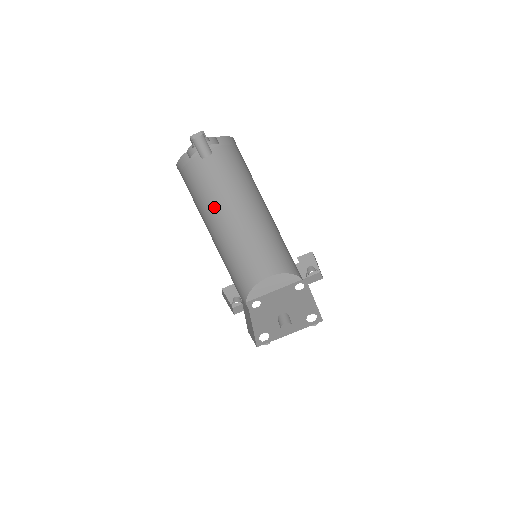
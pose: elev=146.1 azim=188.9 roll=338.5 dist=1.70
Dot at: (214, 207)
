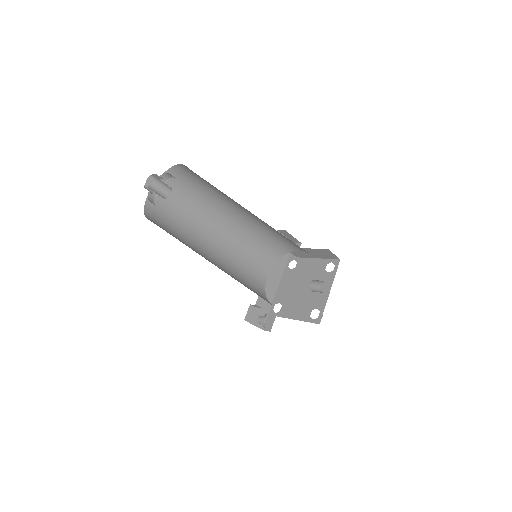
Dot at: (194, 245)
